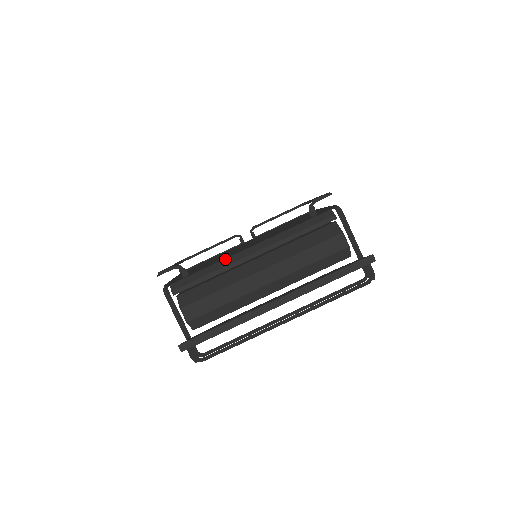
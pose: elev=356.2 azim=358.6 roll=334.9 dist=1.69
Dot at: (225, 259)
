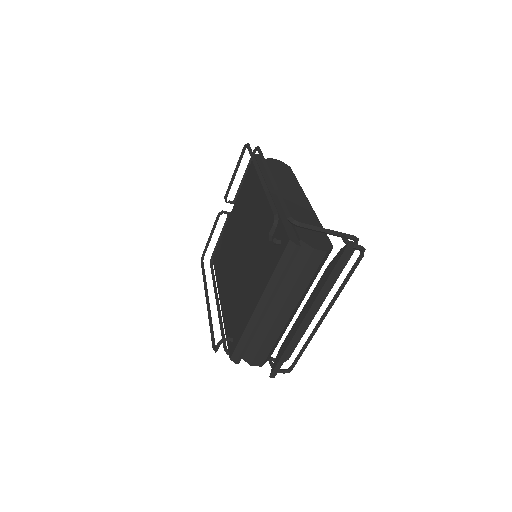
Dot at: (248, 324)
